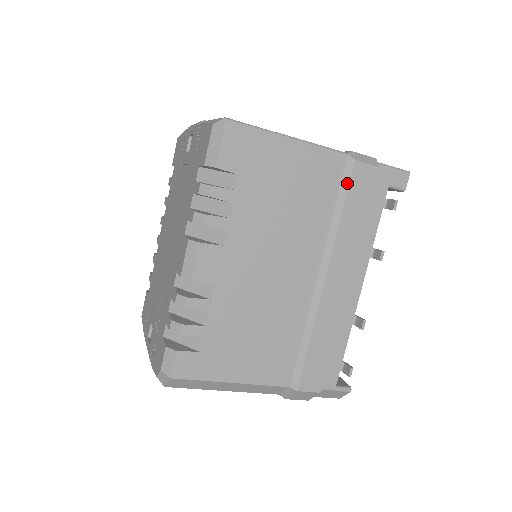
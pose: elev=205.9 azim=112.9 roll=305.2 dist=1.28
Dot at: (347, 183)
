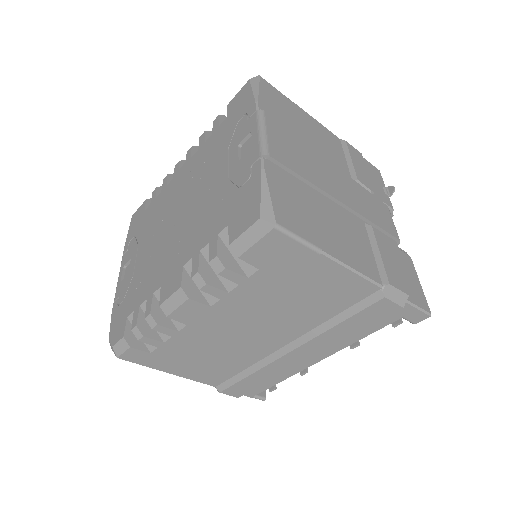
Dot at: (362, 307)
